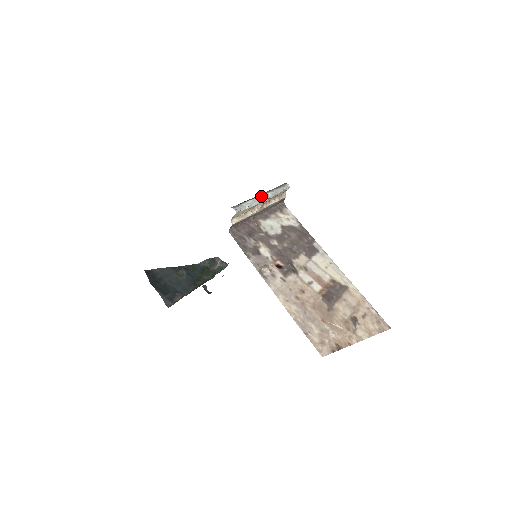
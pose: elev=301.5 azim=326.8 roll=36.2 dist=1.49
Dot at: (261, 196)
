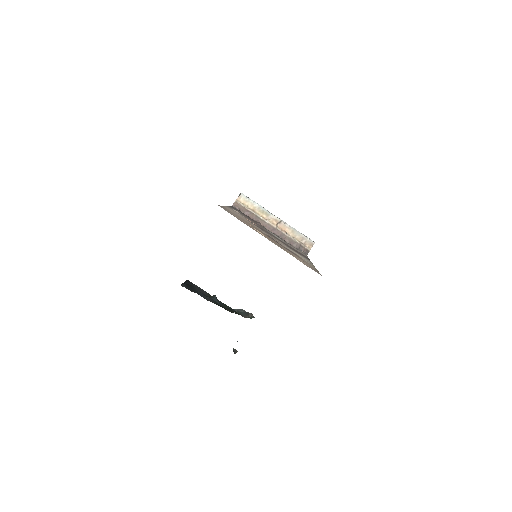
Dot at: occluded
